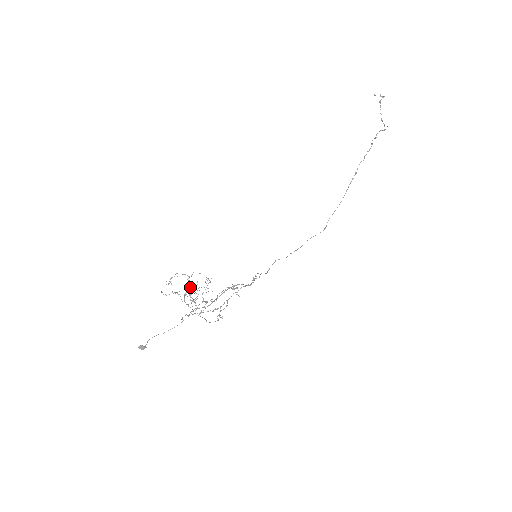
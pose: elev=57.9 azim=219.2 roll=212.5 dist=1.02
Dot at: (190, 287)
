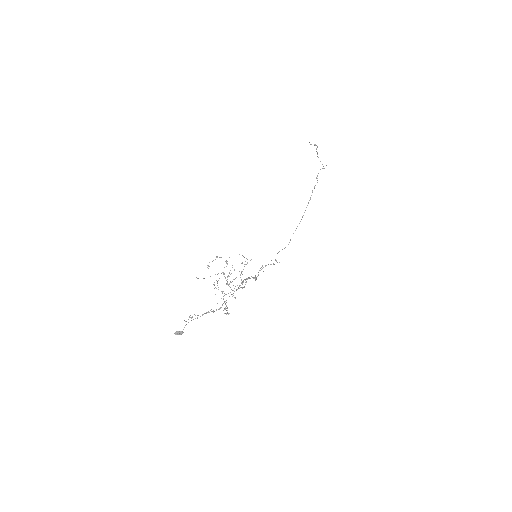
Dot at: occluded
